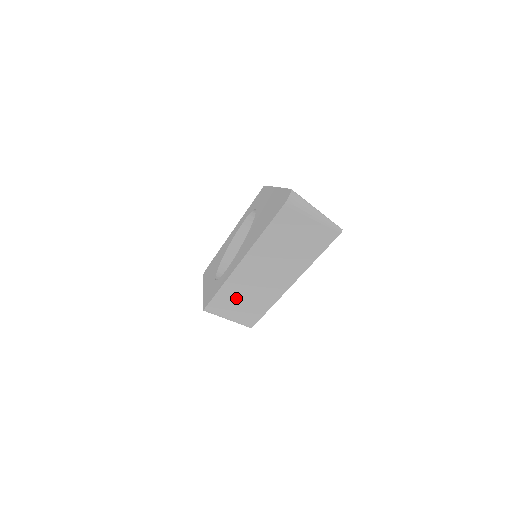
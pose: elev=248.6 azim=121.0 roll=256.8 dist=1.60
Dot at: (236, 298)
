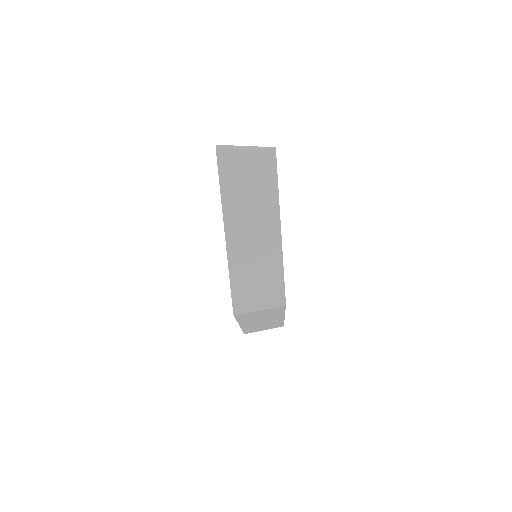
Dot at: (249, 278)
